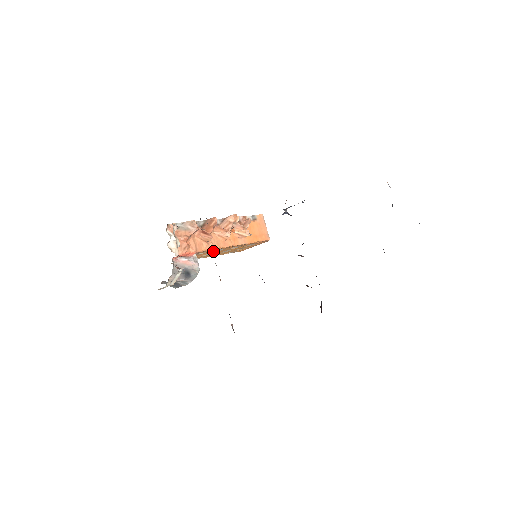
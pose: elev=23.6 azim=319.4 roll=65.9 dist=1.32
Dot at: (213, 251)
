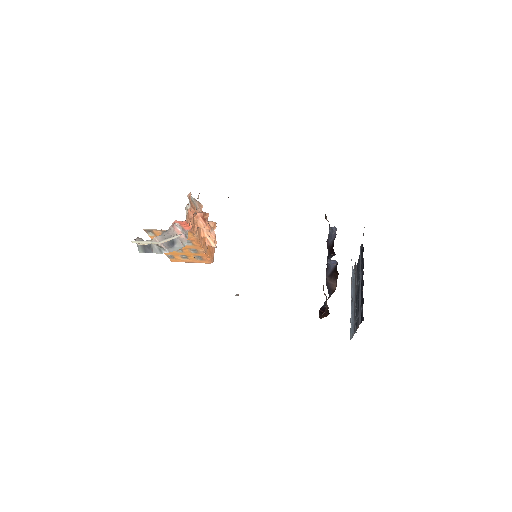
Dot at: occluded
